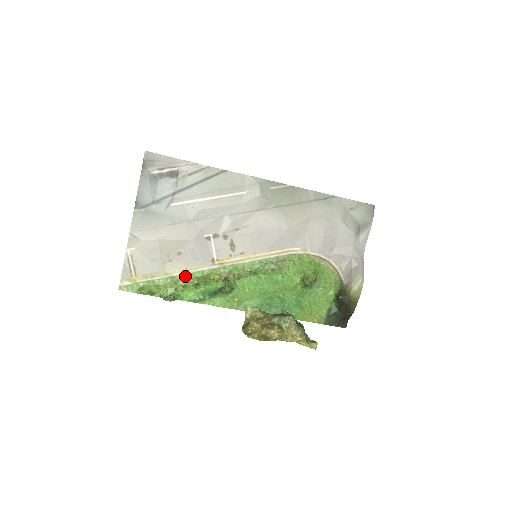
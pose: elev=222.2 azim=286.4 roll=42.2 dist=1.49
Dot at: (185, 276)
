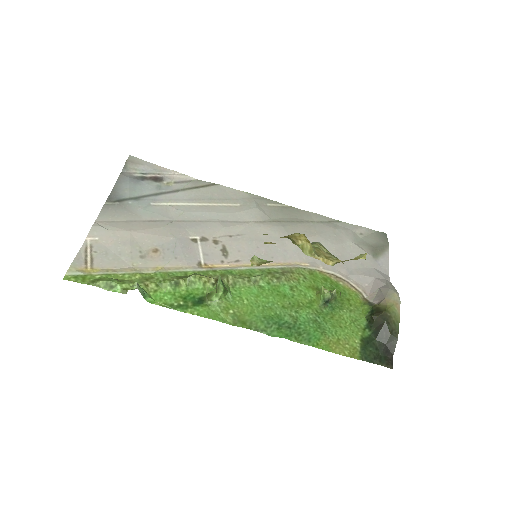
Dot at: (161, 274)
